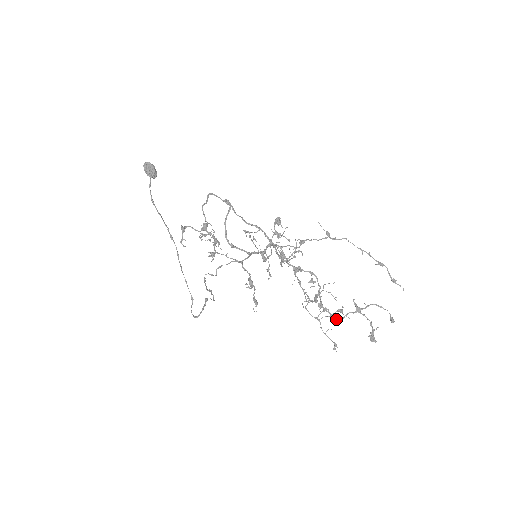
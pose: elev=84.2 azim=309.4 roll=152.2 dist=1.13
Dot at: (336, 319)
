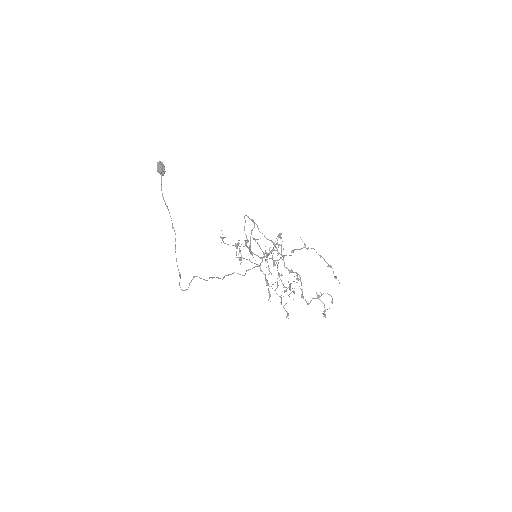
Dot at: (308, 304)
